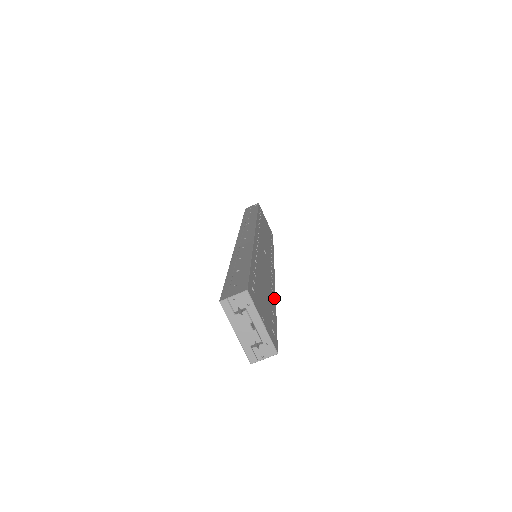
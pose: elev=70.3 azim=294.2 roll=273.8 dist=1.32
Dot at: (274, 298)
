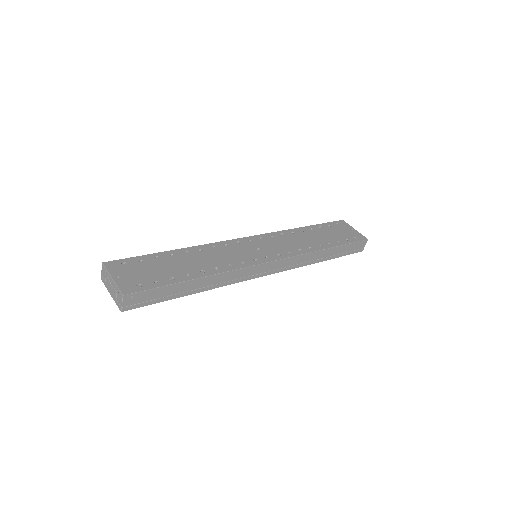
Dot at: (210, 273)
